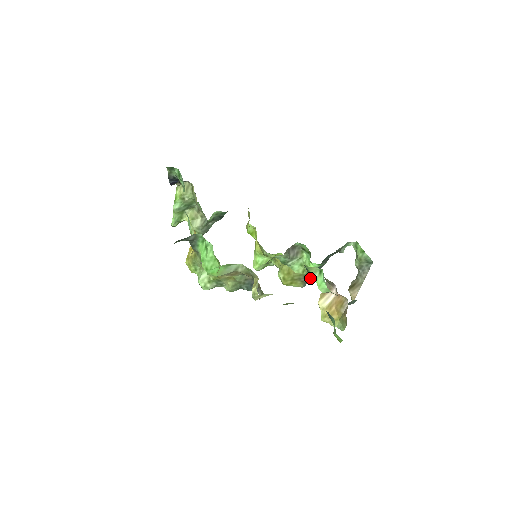
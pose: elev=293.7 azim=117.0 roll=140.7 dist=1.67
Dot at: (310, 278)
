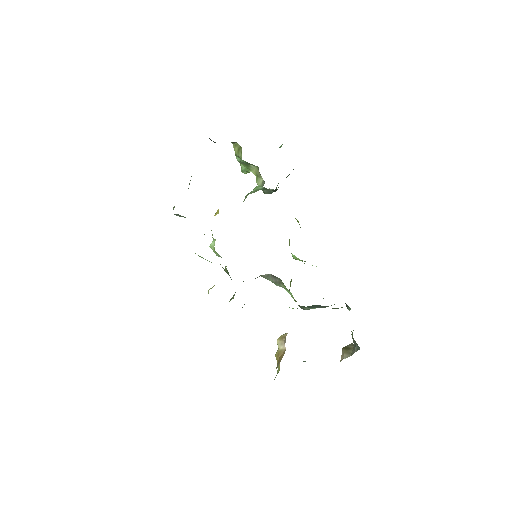
Dot at: (309, 308)
